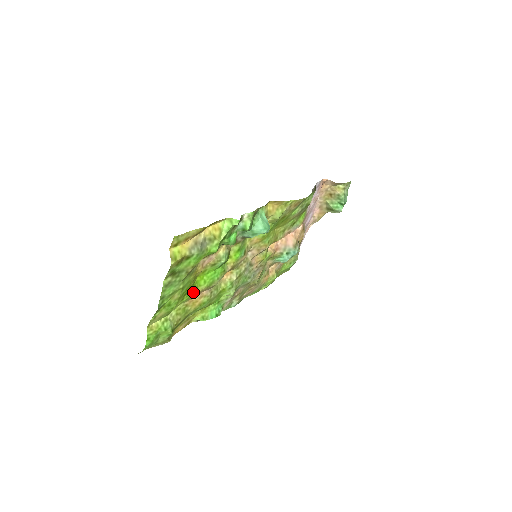
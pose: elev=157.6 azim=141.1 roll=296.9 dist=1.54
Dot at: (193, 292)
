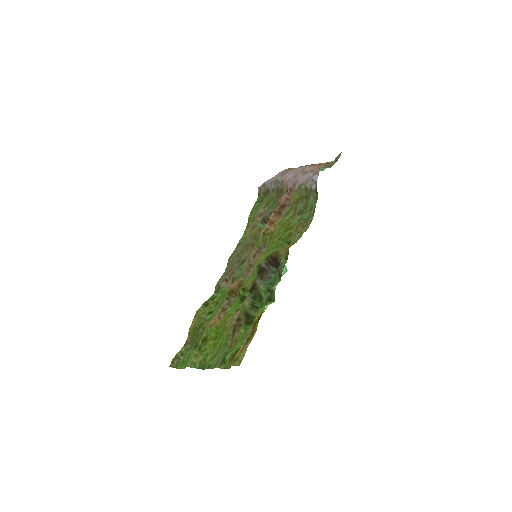
Dot at: (218, 327)
